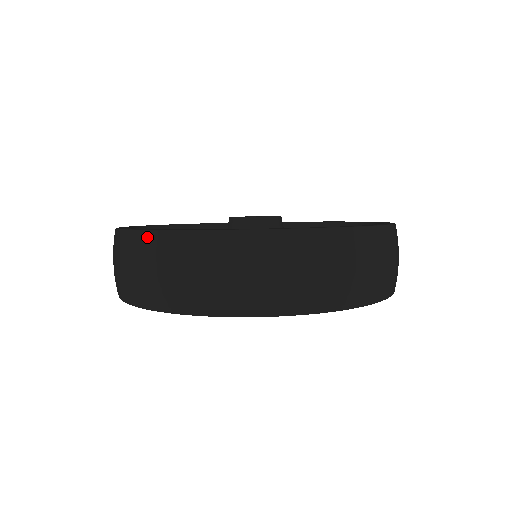
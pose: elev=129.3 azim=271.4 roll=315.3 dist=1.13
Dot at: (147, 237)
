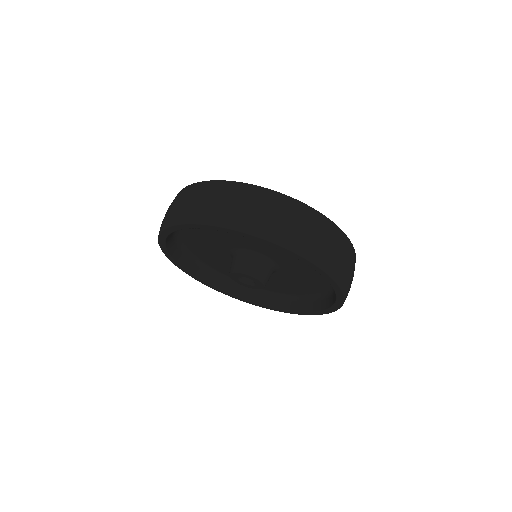
Dot at: occluded
